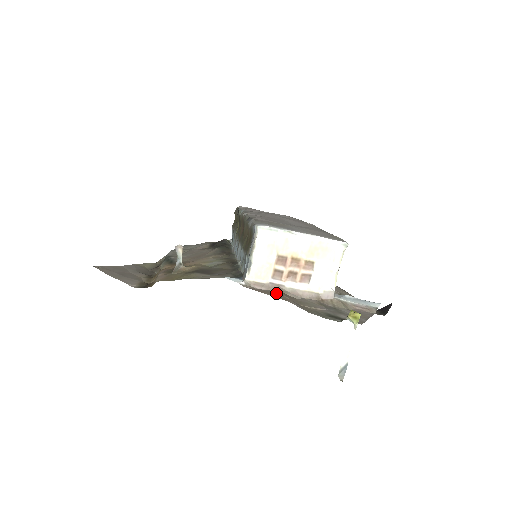
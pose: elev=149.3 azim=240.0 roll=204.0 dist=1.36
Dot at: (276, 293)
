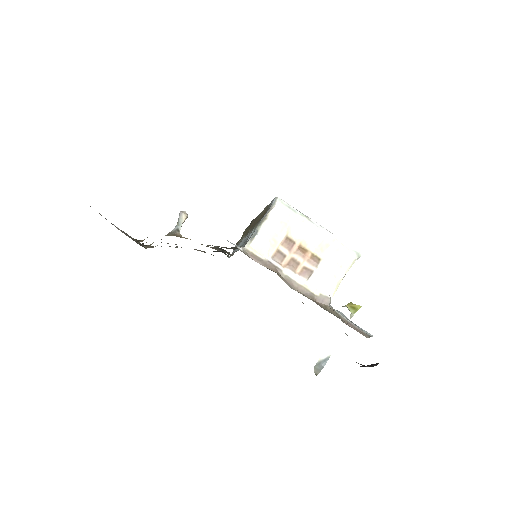
Dot at: (272, 270)
